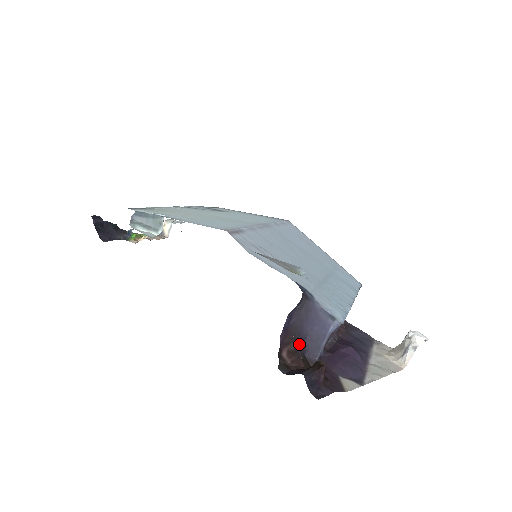
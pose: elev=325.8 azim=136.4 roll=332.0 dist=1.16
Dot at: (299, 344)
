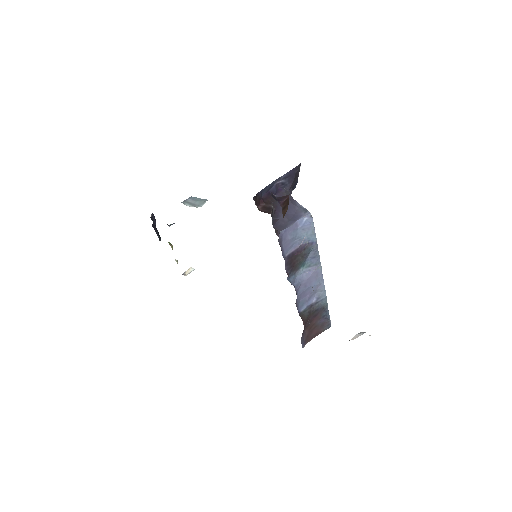
Dot at: (274, 208)
